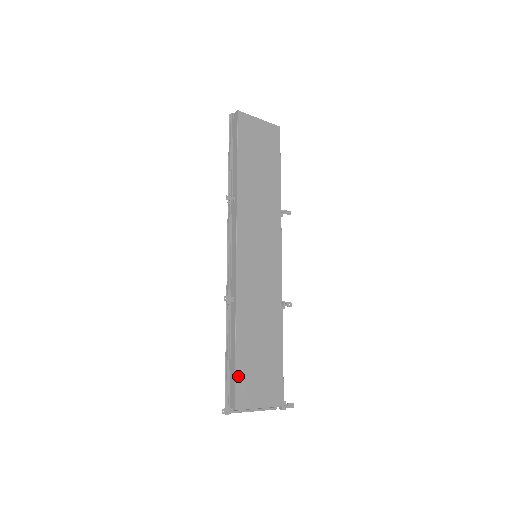
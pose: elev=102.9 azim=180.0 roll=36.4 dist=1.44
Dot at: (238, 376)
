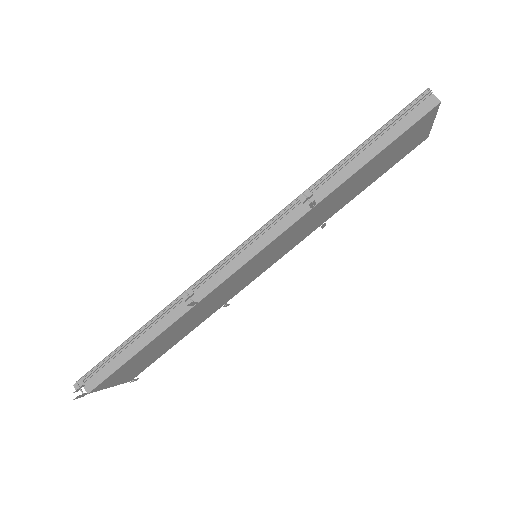
Dot at: (122, 367)
